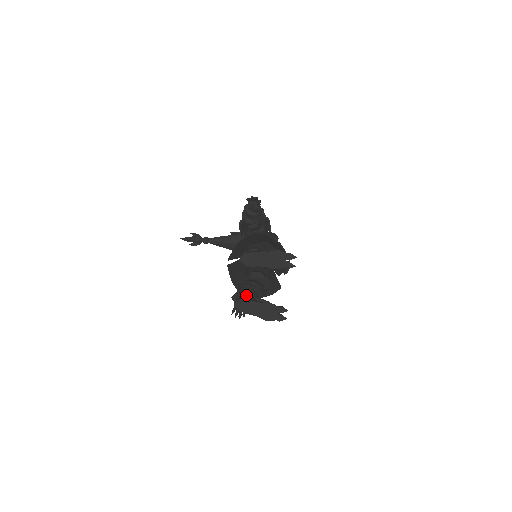
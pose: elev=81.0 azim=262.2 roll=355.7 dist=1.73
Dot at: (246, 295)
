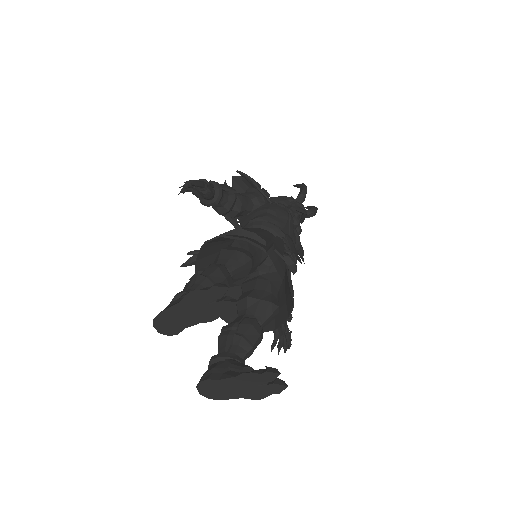
Dot at: (210, 369)
